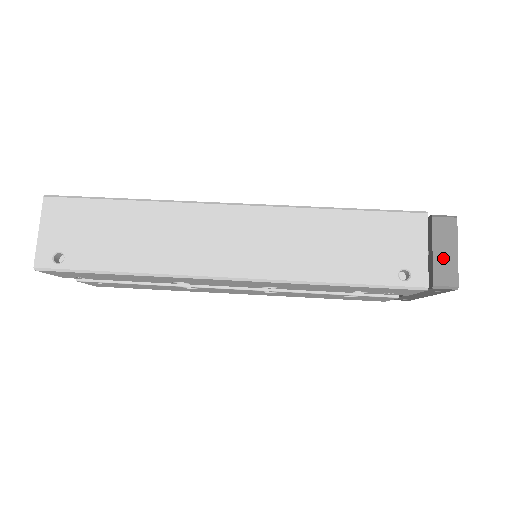
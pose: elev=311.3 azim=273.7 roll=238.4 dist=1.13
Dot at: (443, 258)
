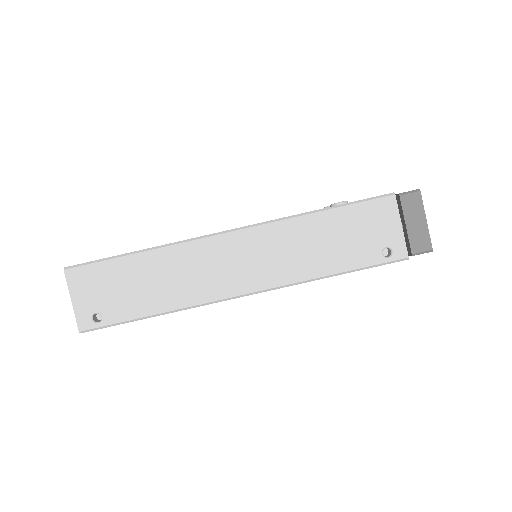
Dot at: (415, 229)
